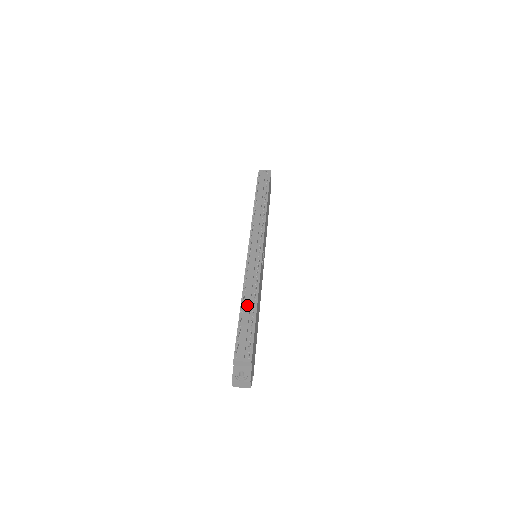
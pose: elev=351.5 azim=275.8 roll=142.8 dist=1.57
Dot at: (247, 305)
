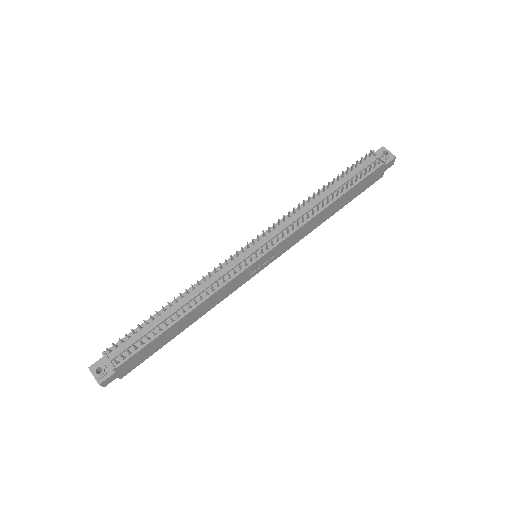
Dot at: (174, 308)
